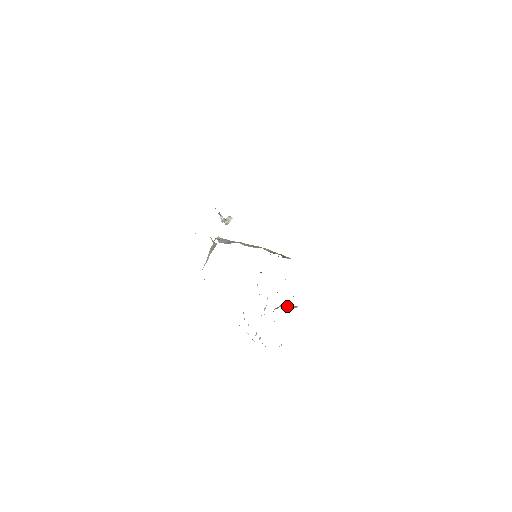
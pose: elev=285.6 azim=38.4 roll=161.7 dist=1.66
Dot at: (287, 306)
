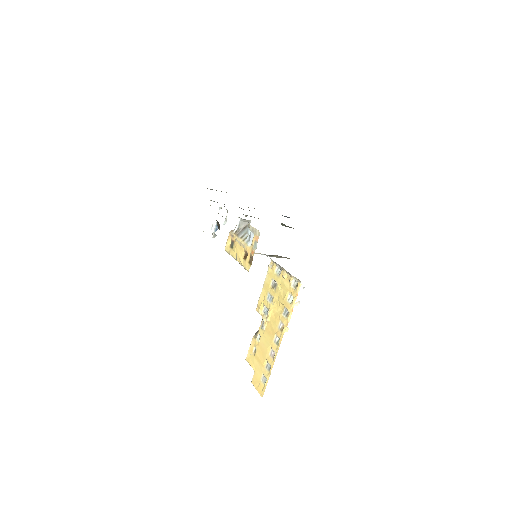
Dot at: occluded
